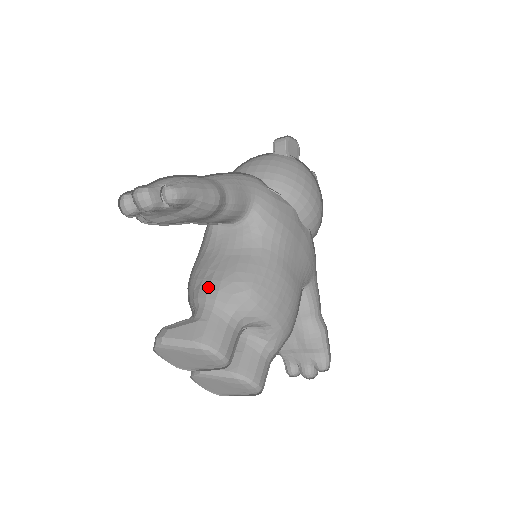
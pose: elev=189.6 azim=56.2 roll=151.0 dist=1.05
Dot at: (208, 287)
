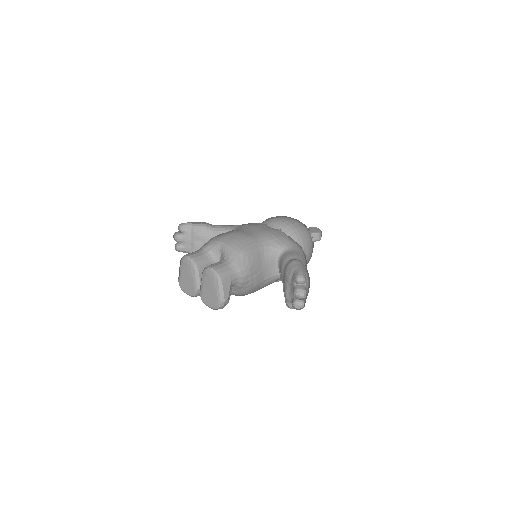
Dot at: occluded
